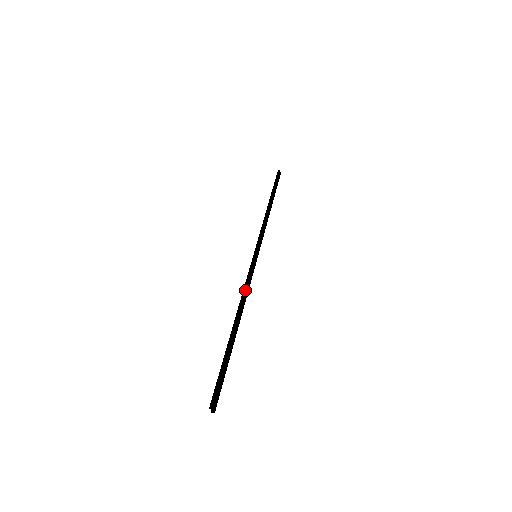
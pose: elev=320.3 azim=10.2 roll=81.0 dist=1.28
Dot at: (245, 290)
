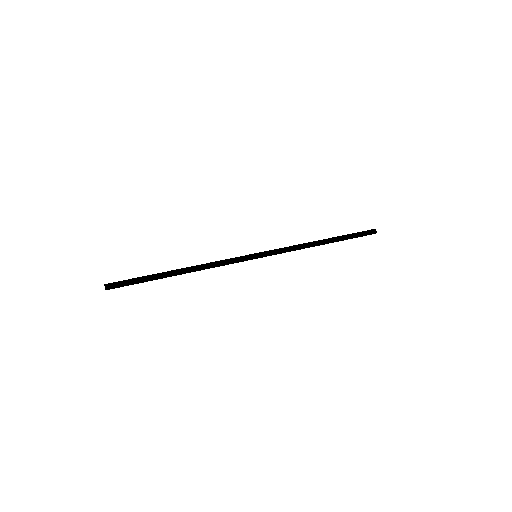
Dot at: (213, 263)
